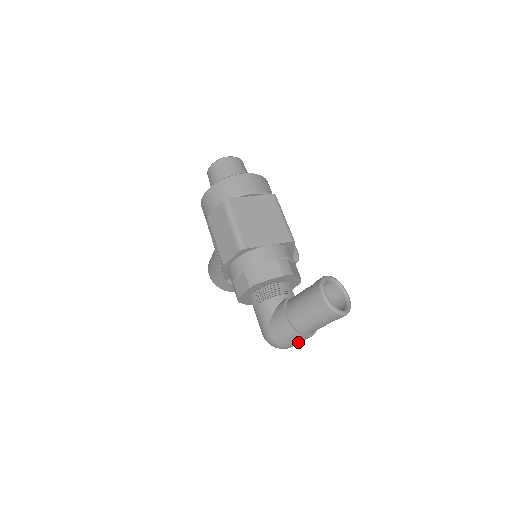
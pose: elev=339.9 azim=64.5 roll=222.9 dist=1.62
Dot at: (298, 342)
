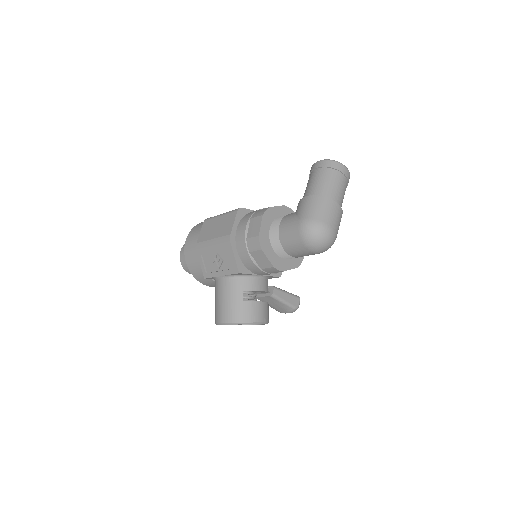
Dot at: (334, 215)
